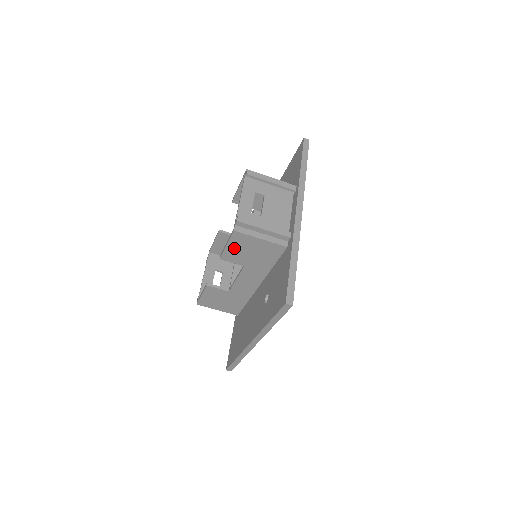
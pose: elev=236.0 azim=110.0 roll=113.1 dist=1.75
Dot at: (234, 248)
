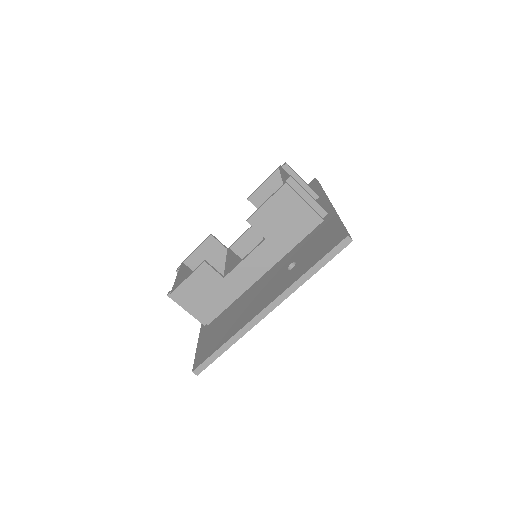
Dot at: (271, 208)
